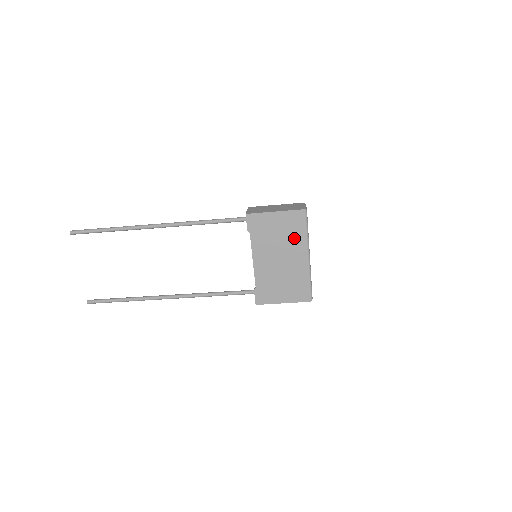
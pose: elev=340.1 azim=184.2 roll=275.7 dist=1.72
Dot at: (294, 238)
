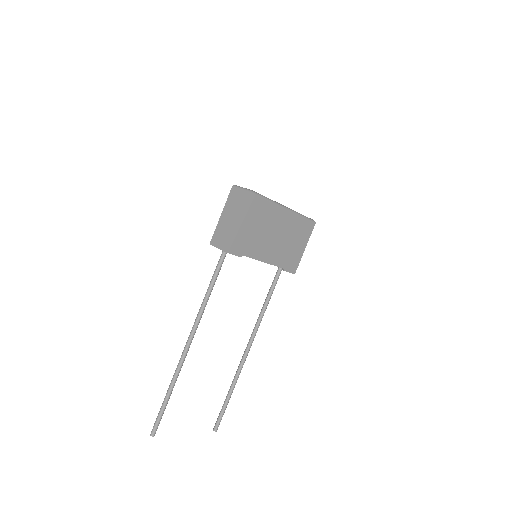
Dot at: (267, 215)
